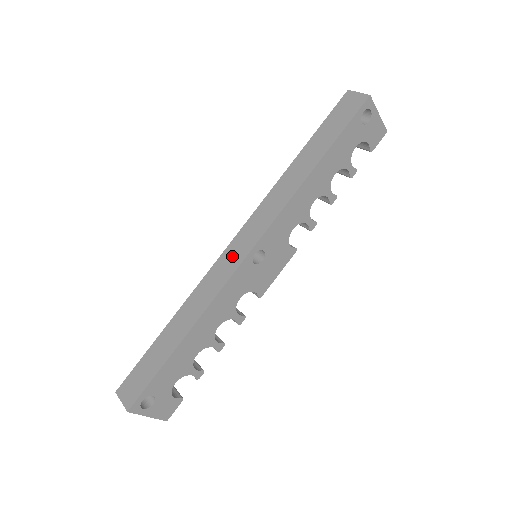
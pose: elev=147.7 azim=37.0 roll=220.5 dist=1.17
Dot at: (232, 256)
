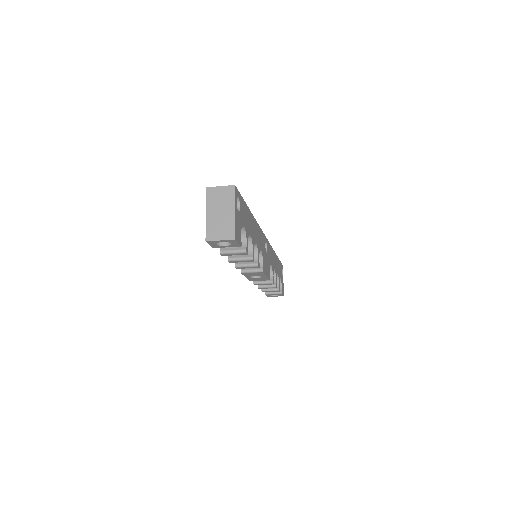
Dot at: occluded
